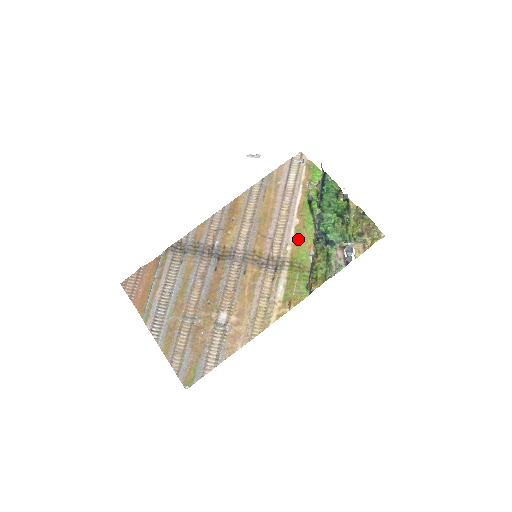
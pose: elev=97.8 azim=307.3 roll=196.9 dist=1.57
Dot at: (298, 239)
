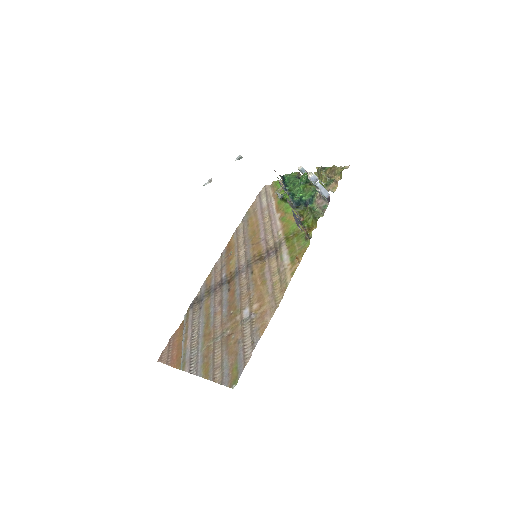
Dot at: (284, 222)
